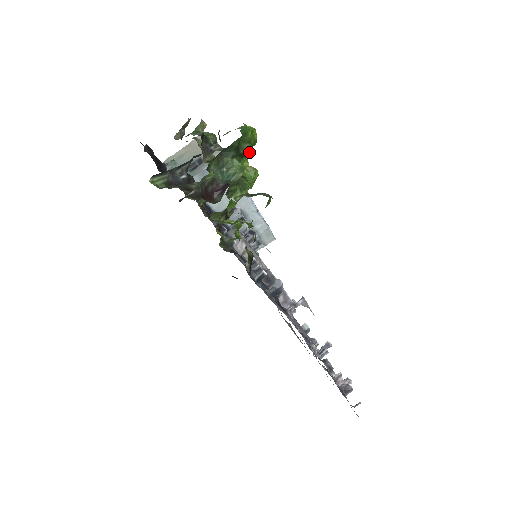
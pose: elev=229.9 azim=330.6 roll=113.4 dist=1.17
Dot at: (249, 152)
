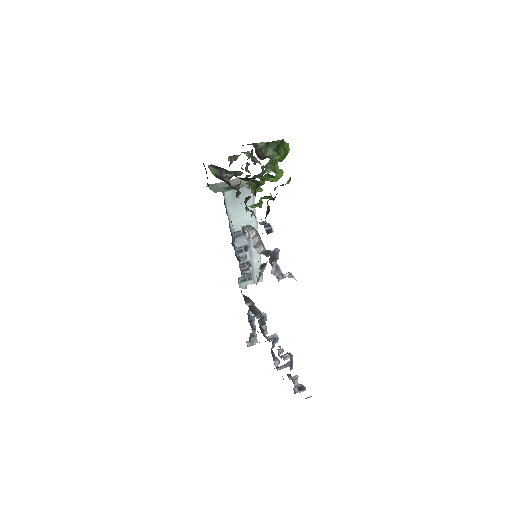
Dot at: (283, 155)
